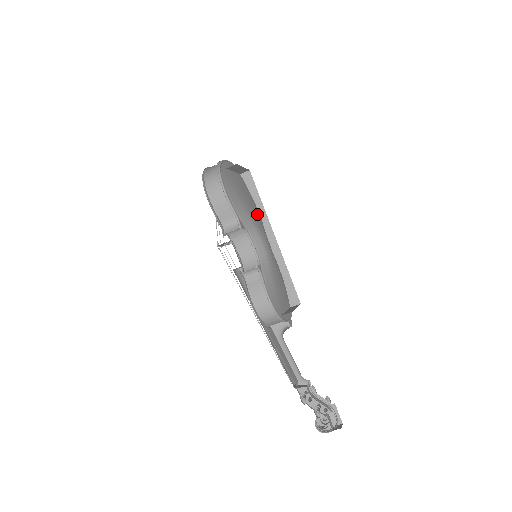
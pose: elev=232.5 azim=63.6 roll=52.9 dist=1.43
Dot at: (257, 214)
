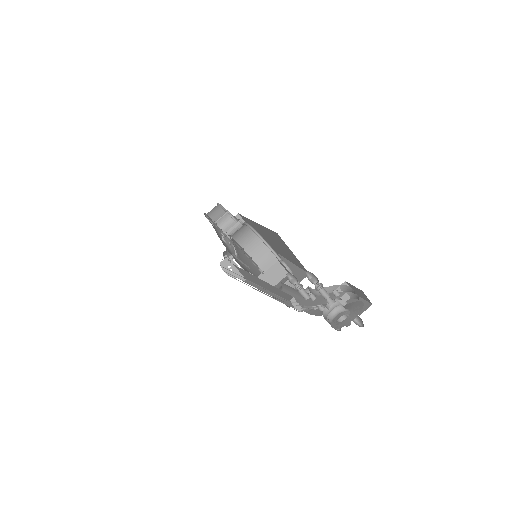
Dot at: occluded
